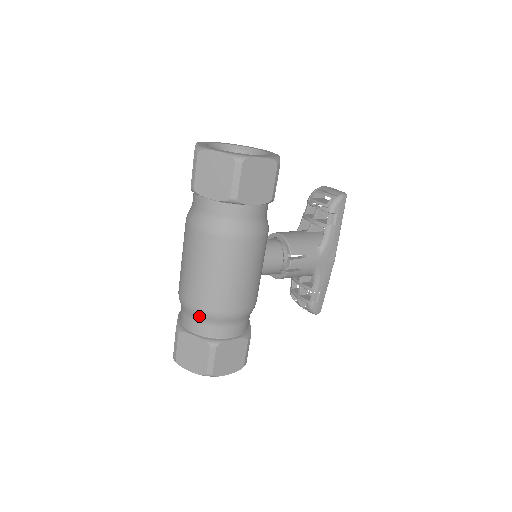
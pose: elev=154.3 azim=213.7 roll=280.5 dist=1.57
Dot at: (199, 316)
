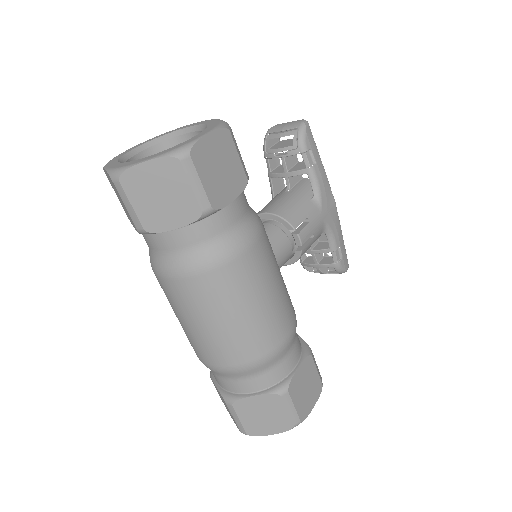
Dot at: (246, 372)
